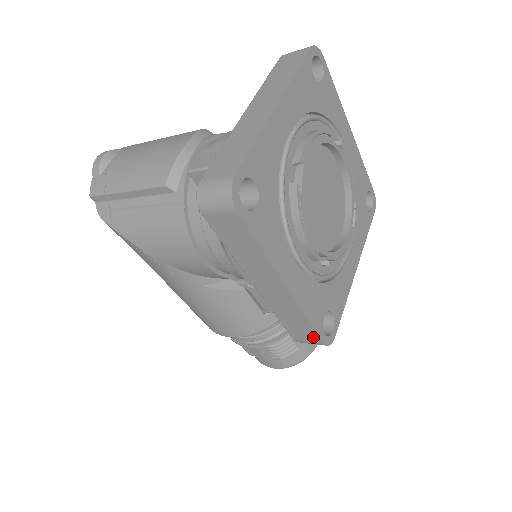
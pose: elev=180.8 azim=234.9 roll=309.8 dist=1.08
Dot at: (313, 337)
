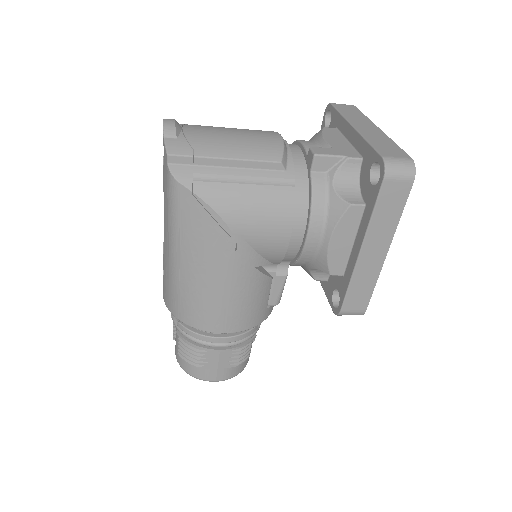
Dot at: (363, 305)
